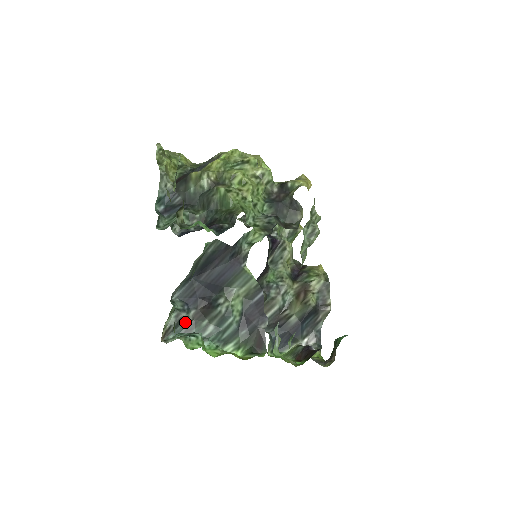
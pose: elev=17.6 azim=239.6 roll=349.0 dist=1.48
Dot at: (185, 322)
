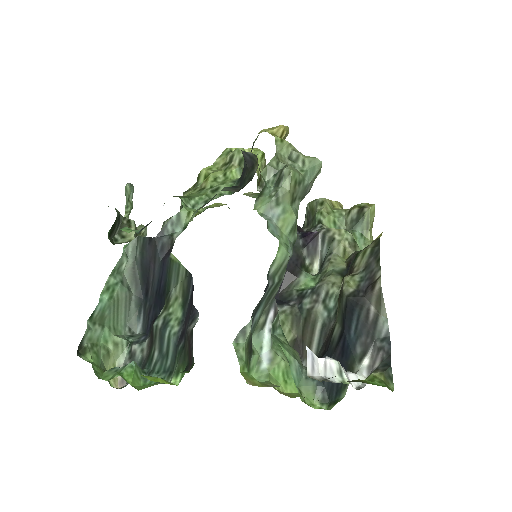
Dot at: (140, 357)
